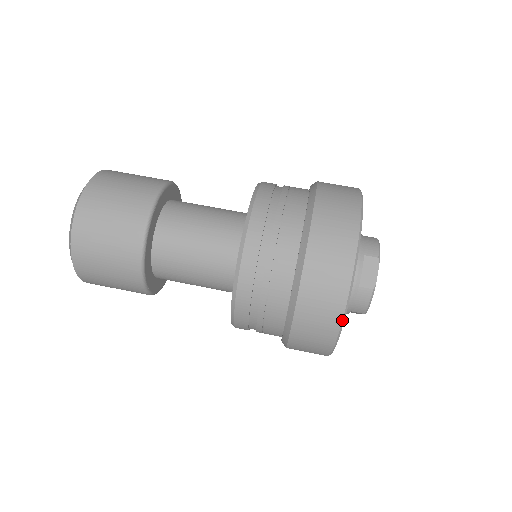
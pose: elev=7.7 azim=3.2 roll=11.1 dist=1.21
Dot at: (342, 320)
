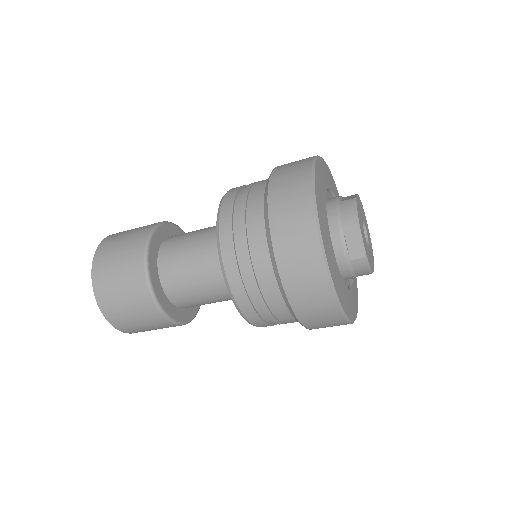
Dot at: (340, 309)
